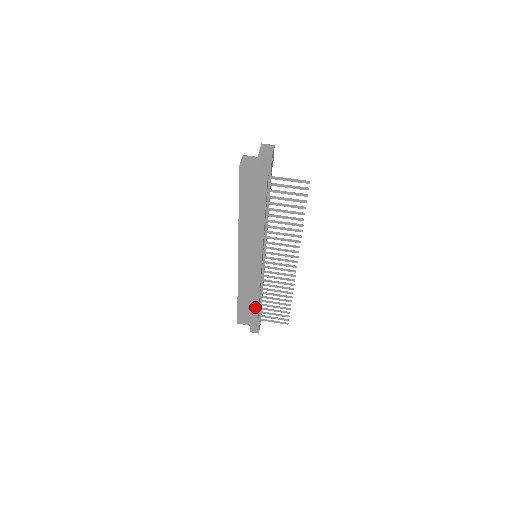
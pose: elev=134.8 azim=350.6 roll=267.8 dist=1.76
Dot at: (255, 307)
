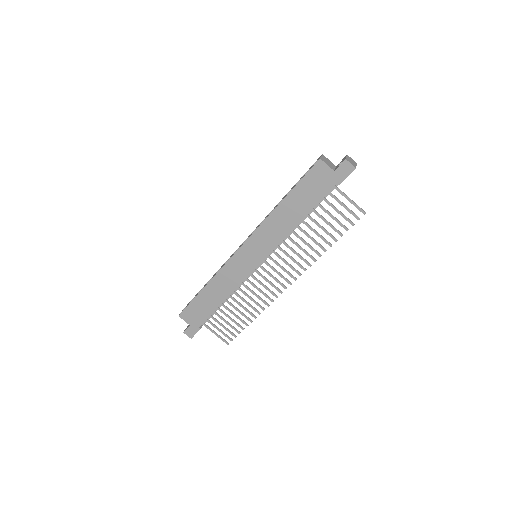
Dot at: (212, 308)
